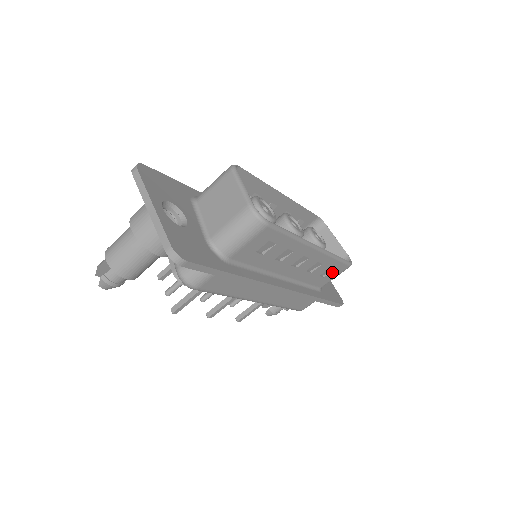
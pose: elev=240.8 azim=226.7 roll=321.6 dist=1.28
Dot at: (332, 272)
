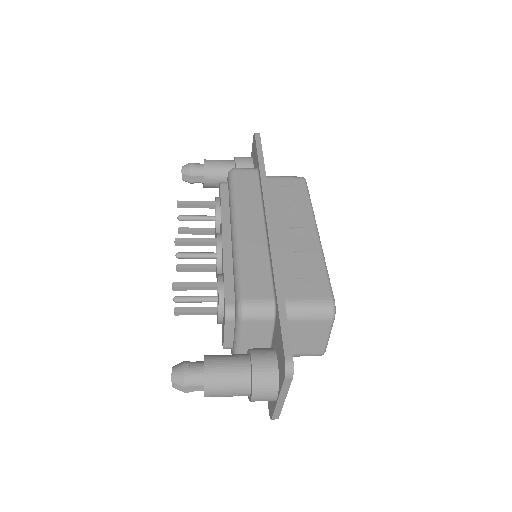
Dot at: occluded
